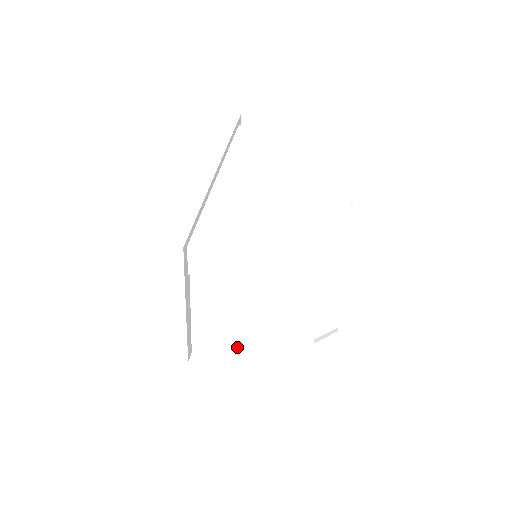
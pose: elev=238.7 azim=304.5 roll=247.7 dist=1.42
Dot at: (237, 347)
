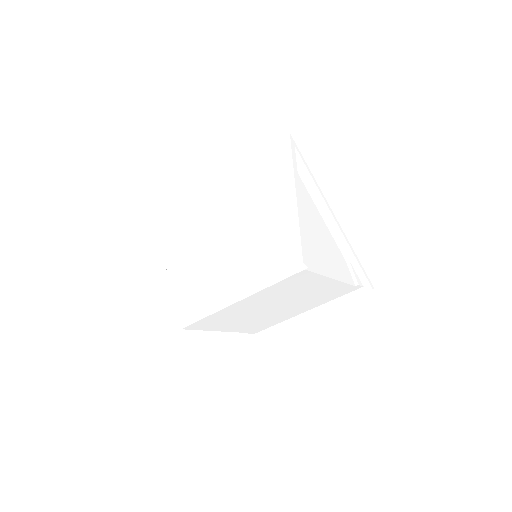
Dot at: occluded
